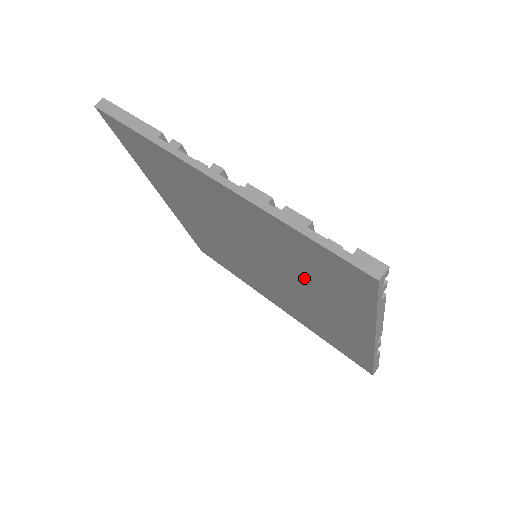
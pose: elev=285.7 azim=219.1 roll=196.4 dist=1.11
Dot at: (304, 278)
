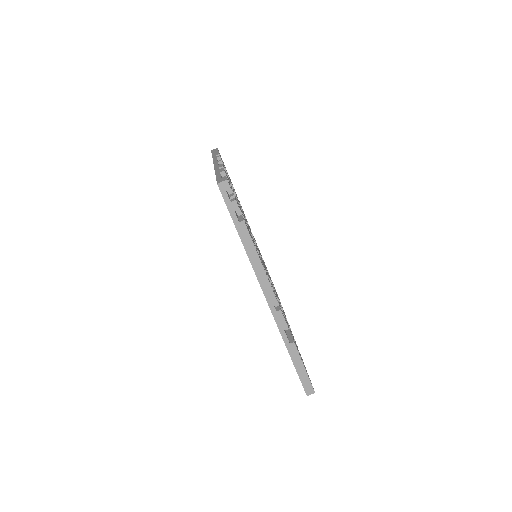
Dot at: occluded
